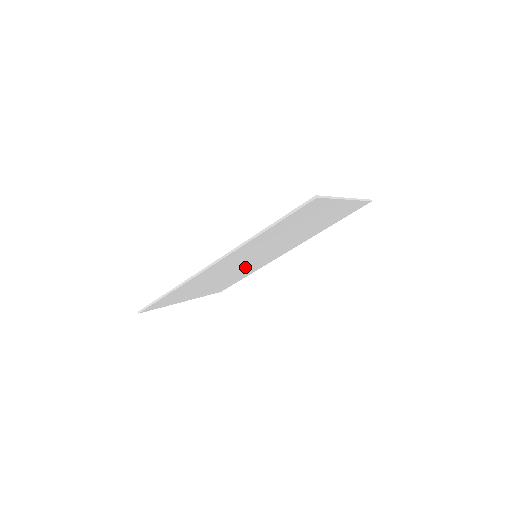
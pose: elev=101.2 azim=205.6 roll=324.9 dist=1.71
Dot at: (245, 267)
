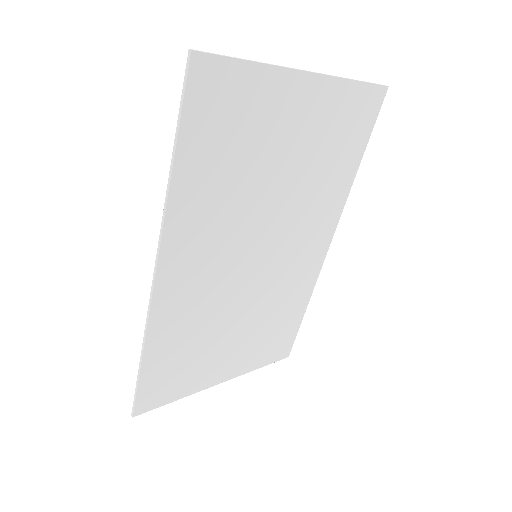
Dot at: (266, 288)
